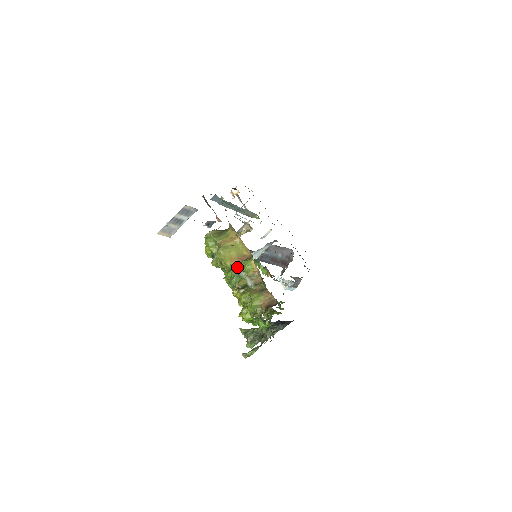
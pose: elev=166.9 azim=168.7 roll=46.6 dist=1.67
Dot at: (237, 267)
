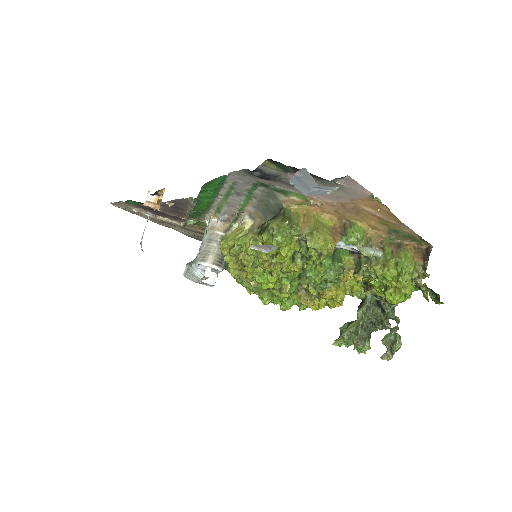
Dot at: occluded
